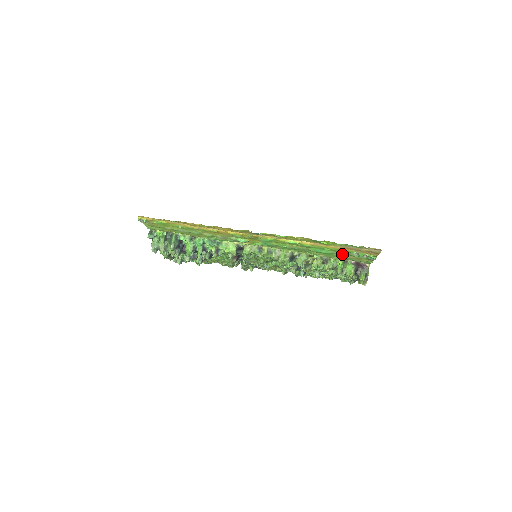
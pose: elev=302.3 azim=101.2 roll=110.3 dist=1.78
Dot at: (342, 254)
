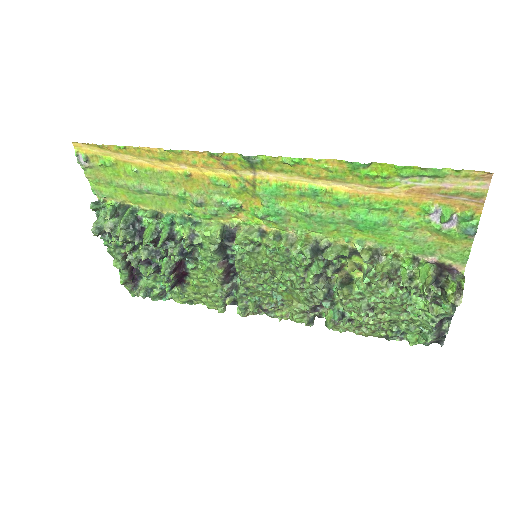
Dot at: (408, 224)
